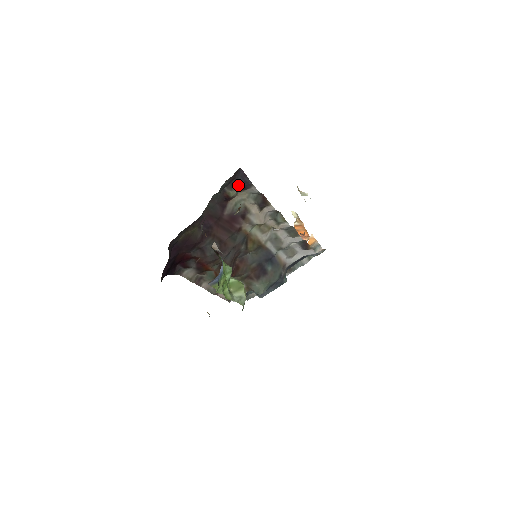
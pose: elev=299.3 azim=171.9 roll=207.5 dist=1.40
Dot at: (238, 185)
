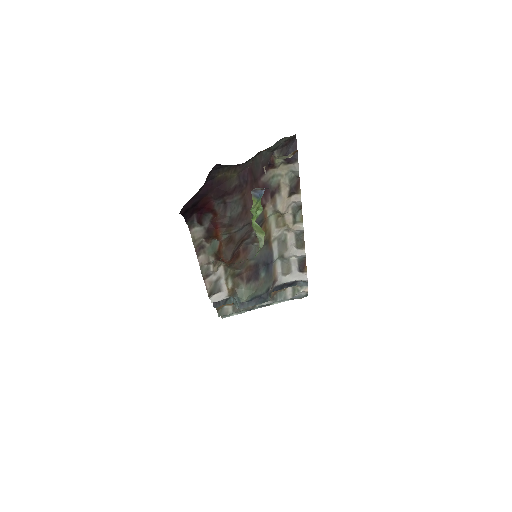
Dot at: (286, 154)
